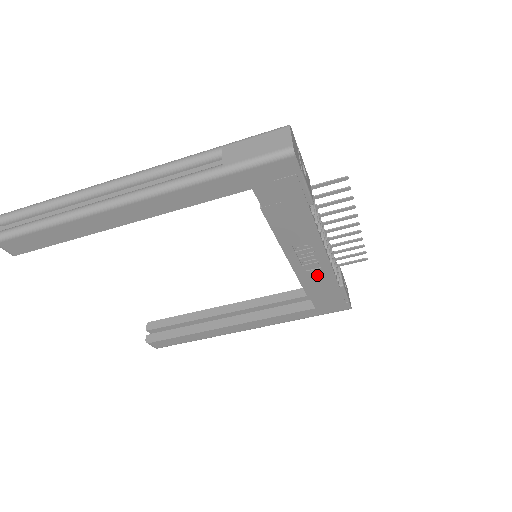
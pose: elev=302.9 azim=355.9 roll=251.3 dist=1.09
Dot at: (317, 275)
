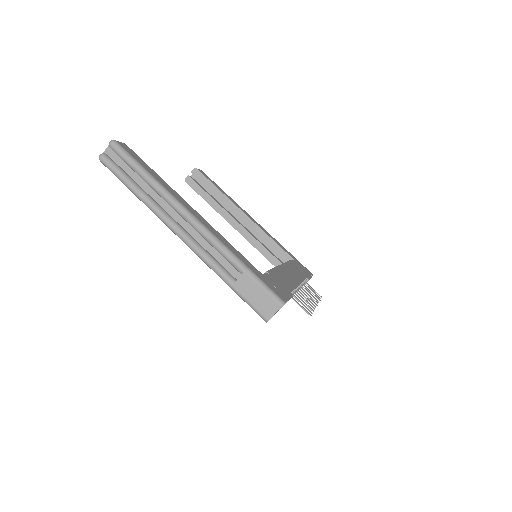
Dot at: occluded
